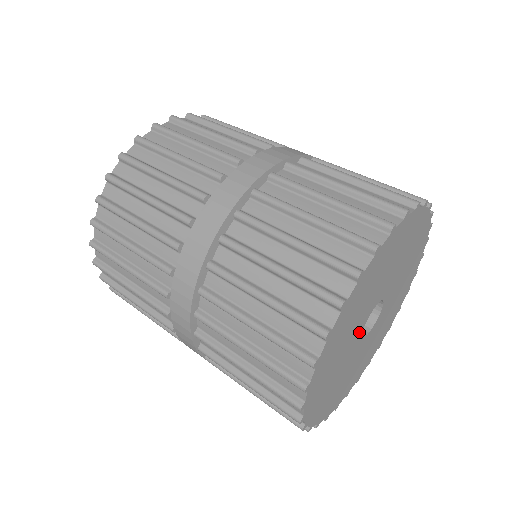
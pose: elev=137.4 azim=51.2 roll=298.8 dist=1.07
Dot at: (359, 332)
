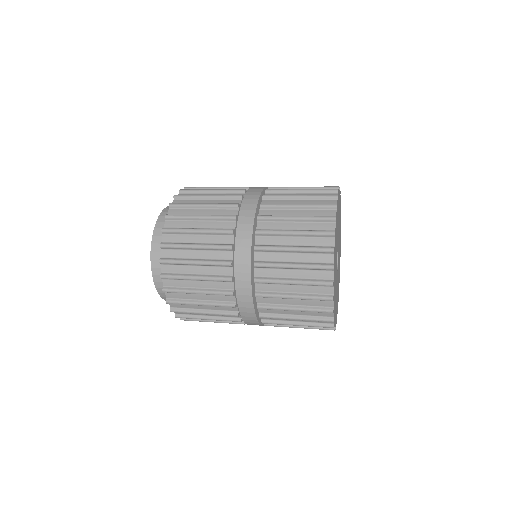
Dot at: occluded
